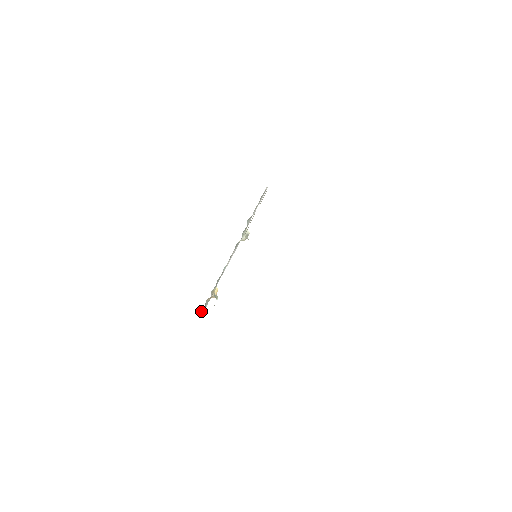
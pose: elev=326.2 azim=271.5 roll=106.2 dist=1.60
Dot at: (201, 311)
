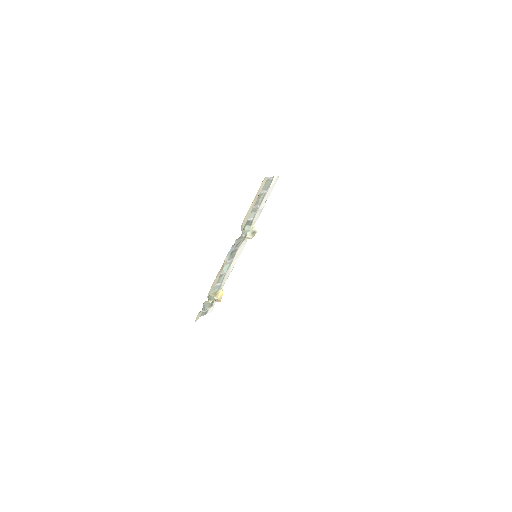
Dot at: occluded
